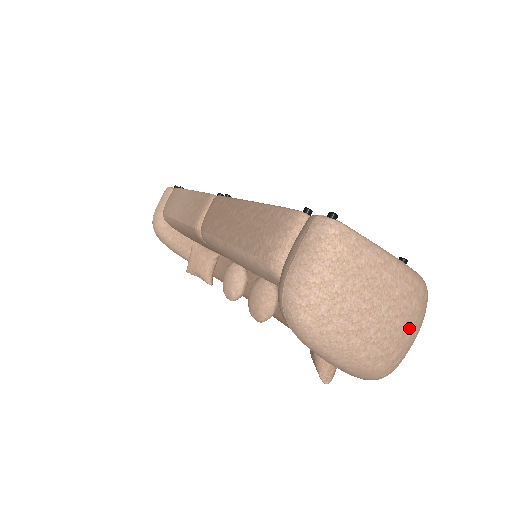
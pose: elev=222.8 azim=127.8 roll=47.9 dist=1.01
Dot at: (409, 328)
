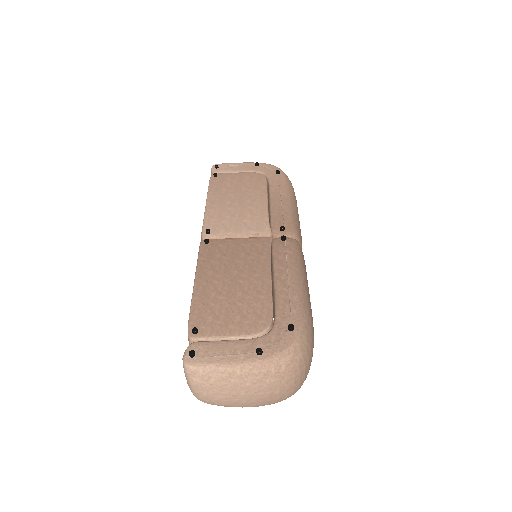
Dot at: (274, 390)
